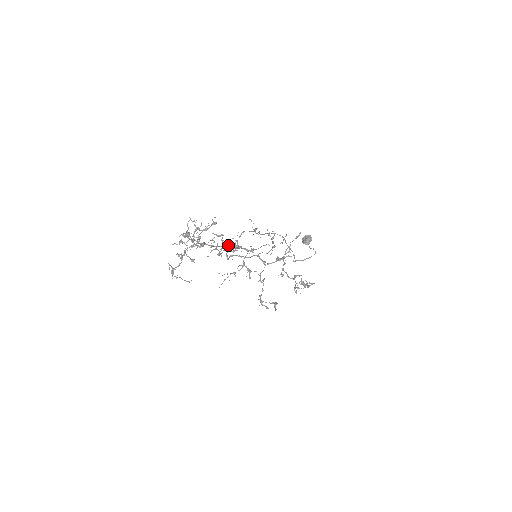
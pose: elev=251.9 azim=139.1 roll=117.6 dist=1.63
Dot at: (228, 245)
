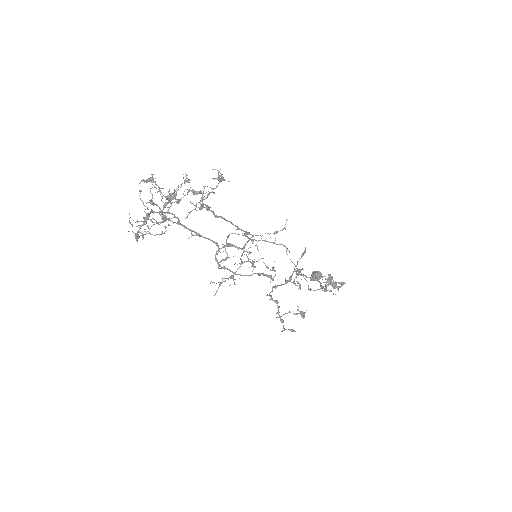
Dot at: (210, 192)
